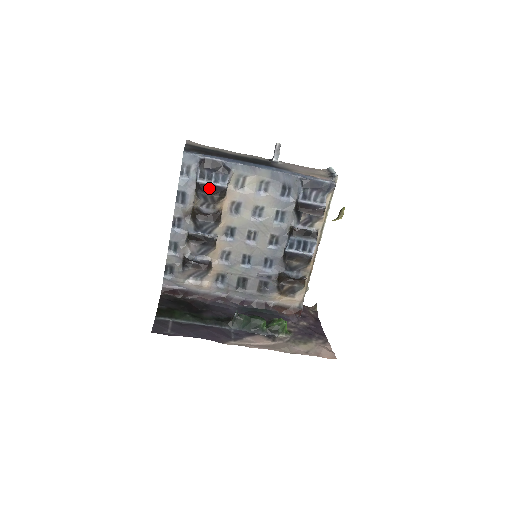
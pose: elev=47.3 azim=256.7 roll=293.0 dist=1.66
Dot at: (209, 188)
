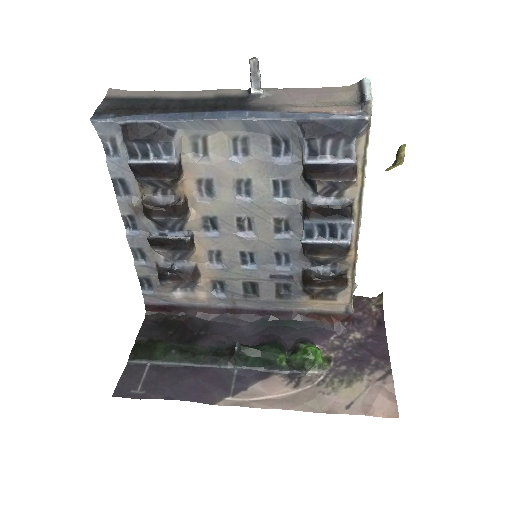
Dot at: (150, 169)
